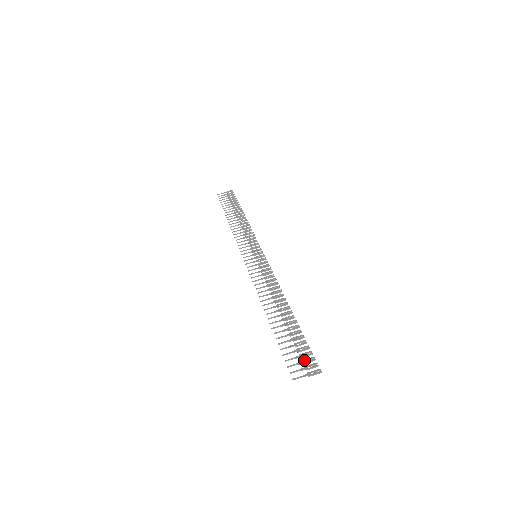
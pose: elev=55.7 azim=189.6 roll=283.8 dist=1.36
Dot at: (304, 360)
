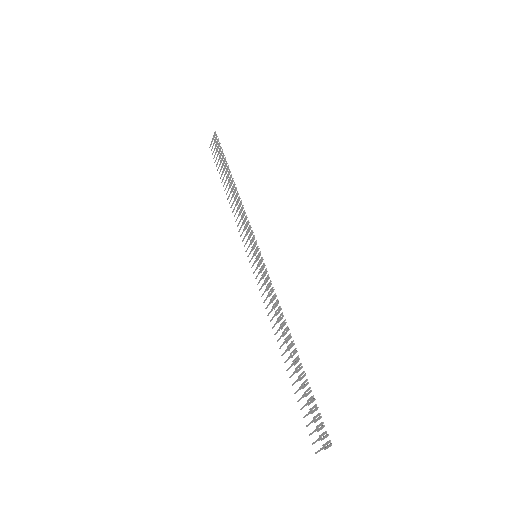
Dot at: (317, 427)
